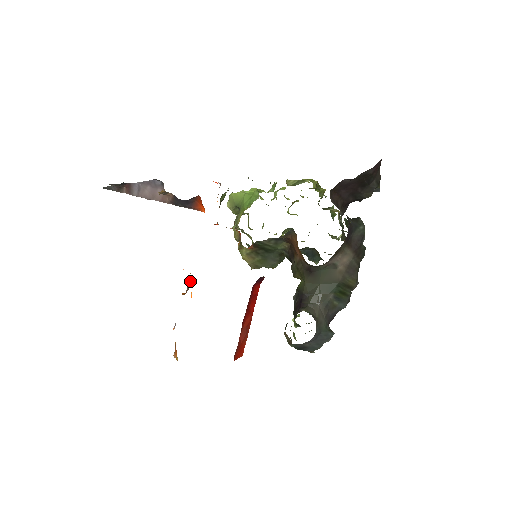
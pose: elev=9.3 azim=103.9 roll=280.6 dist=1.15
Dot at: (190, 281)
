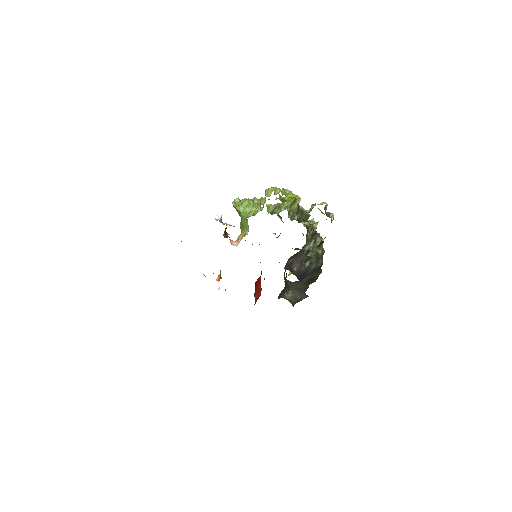
Dot at: (220, 272)
